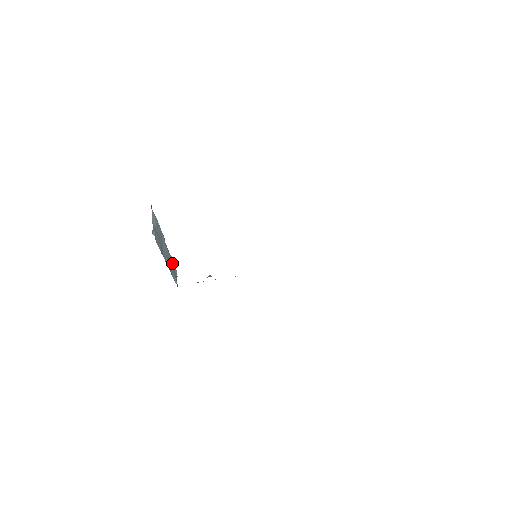
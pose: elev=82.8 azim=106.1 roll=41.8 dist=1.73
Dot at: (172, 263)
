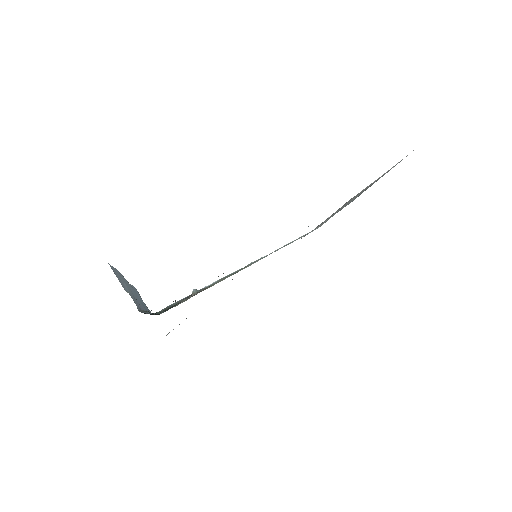
Dot at: (138, 294)
